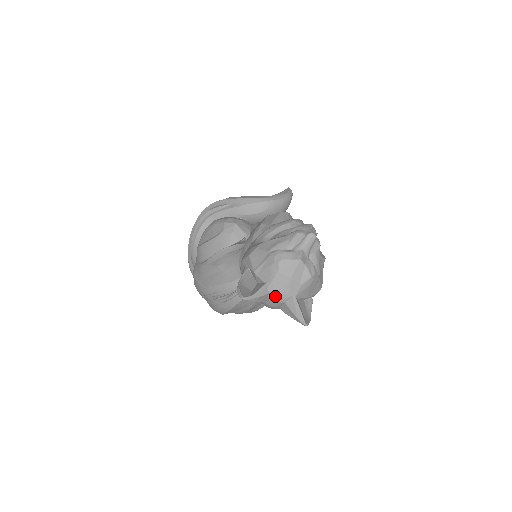
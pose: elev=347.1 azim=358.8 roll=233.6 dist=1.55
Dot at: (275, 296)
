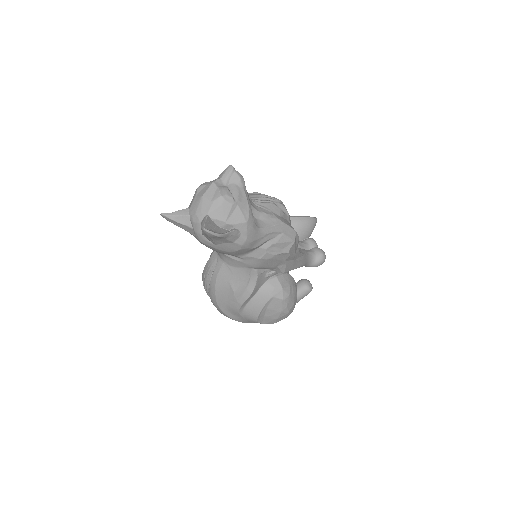
Dot at: (193, 217)
